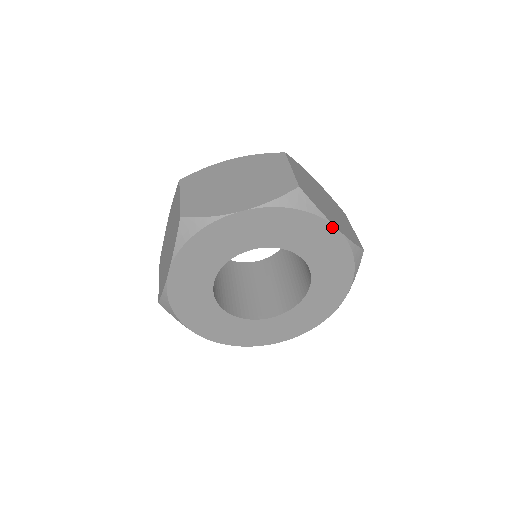
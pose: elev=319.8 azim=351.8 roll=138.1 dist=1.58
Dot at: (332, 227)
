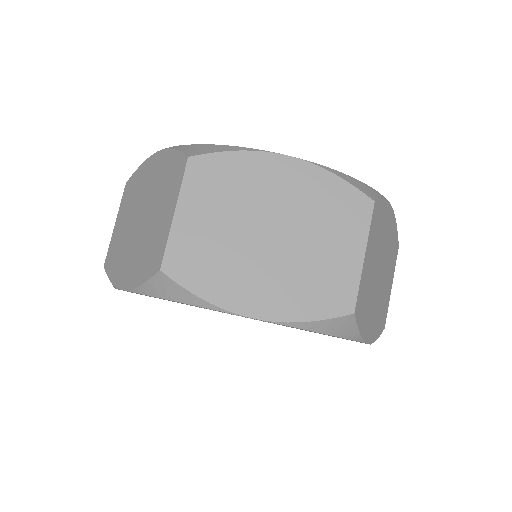
Dot at: occluded
